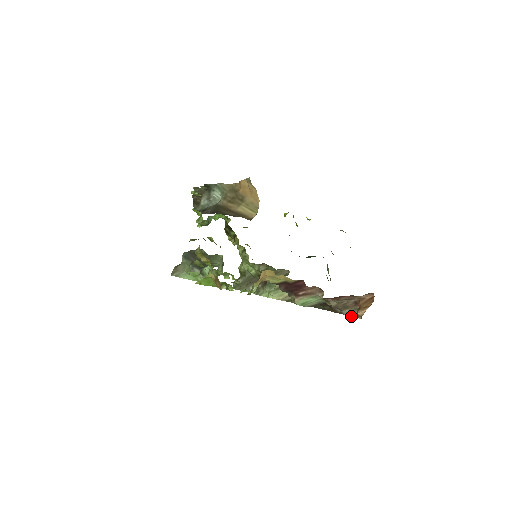
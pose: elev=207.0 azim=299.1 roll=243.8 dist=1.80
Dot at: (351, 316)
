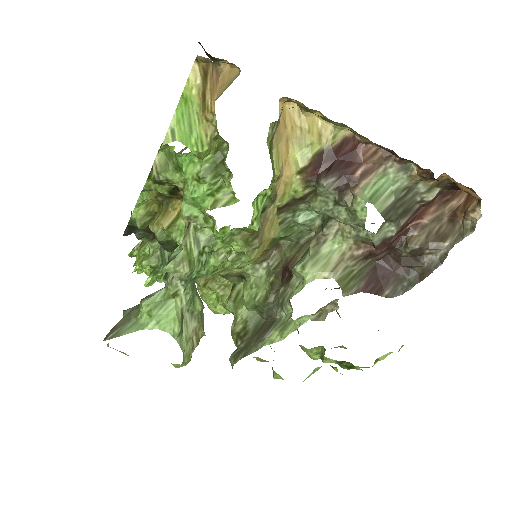
Dot at: (462, 239)
